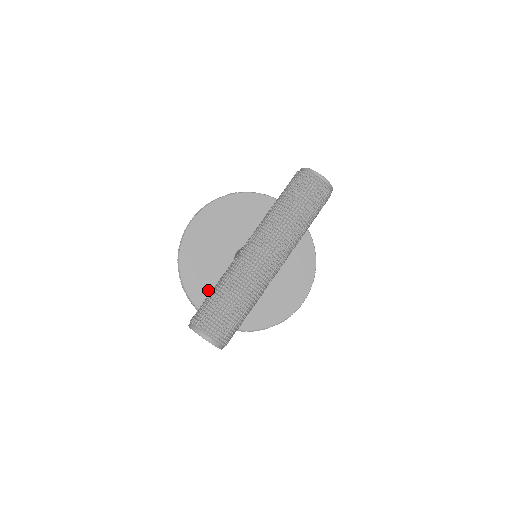
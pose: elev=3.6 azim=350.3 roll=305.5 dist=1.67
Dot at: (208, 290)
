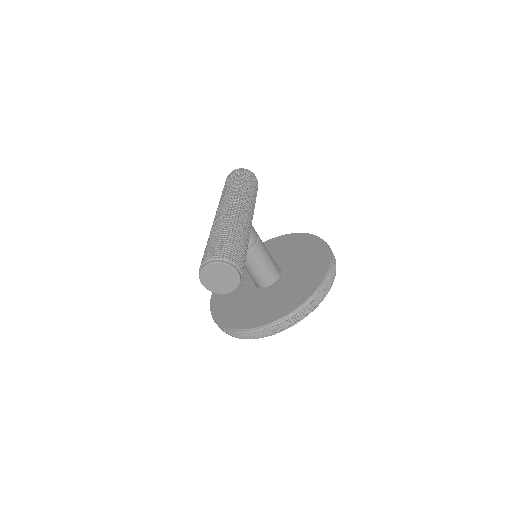
Dot at: (249, 314)
